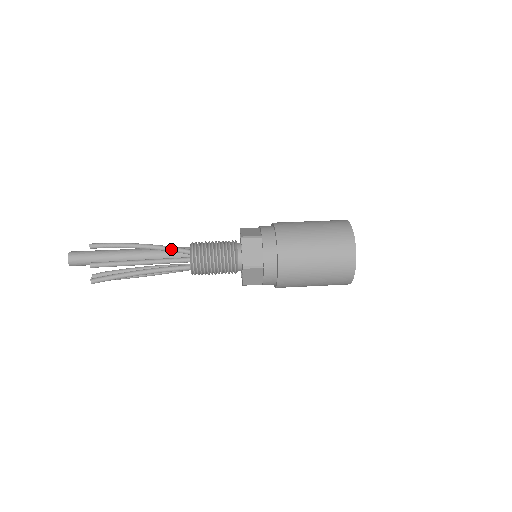
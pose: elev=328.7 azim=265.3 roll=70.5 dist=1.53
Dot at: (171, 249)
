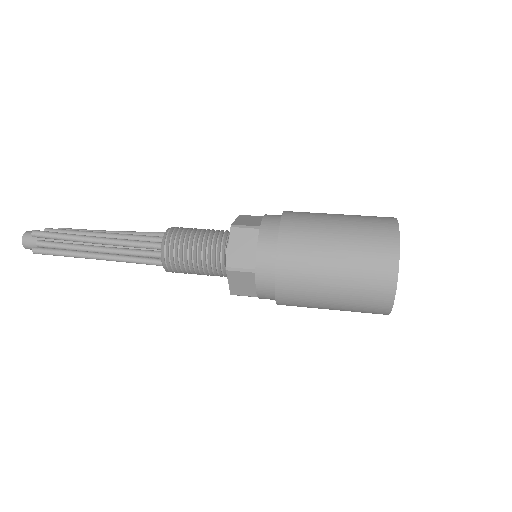
Dot at: (149, 232)
